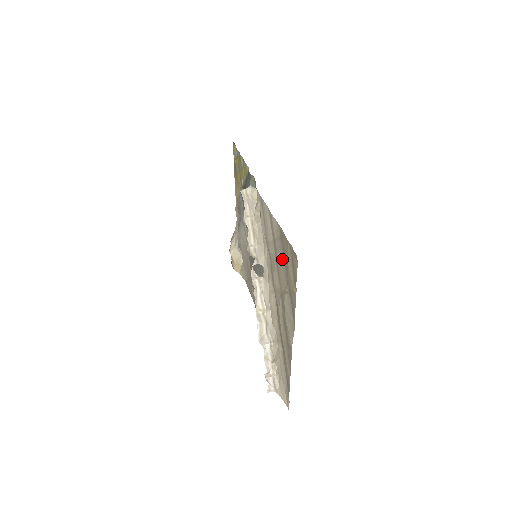
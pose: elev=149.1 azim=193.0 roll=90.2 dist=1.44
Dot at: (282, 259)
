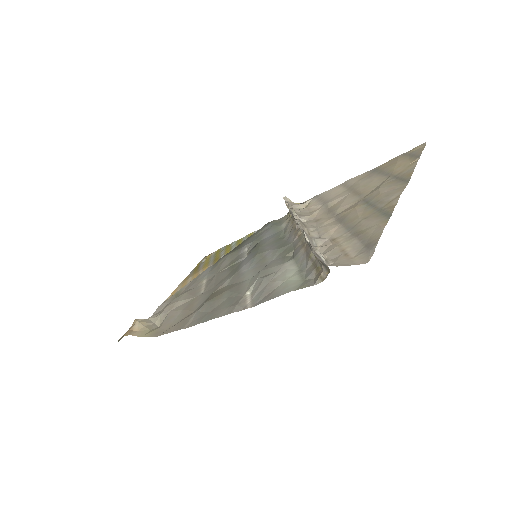
Dot at: (376, 176)
